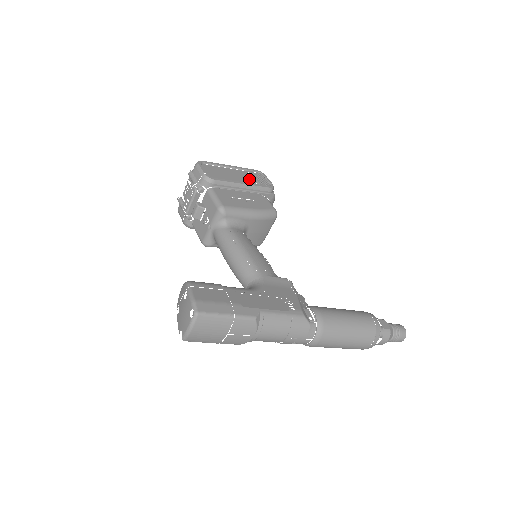
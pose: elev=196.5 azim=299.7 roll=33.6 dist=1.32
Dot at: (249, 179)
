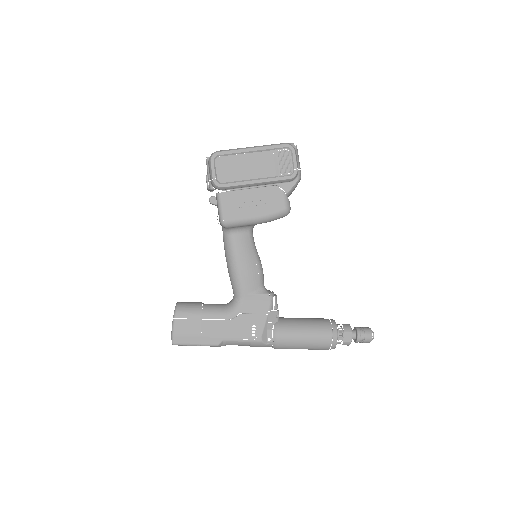
Dot at: (269, 167)
